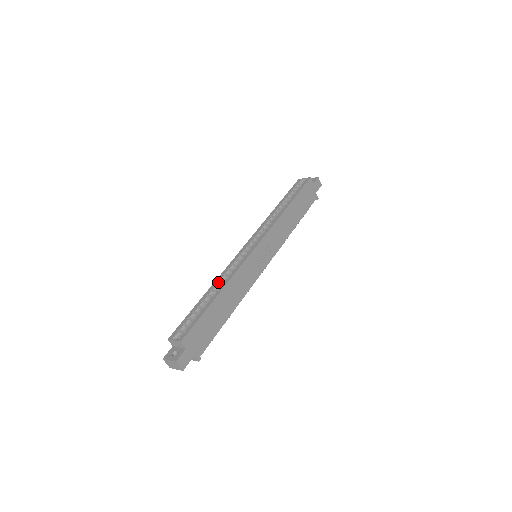
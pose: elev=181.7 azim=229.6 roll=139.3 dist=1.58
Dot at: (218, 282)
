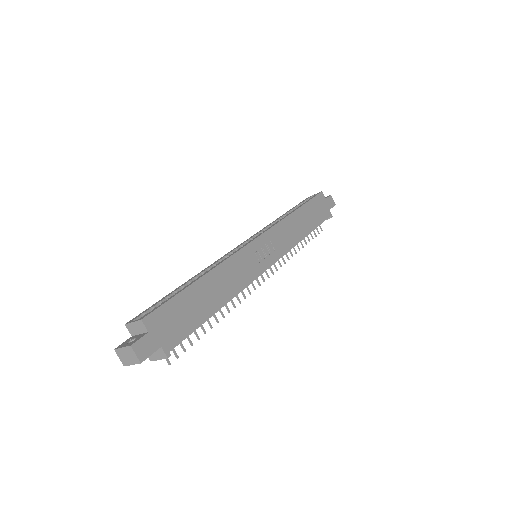
Dot at: (204, 271)
